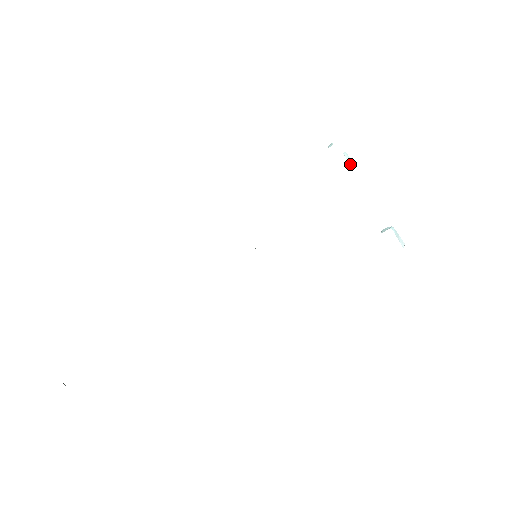
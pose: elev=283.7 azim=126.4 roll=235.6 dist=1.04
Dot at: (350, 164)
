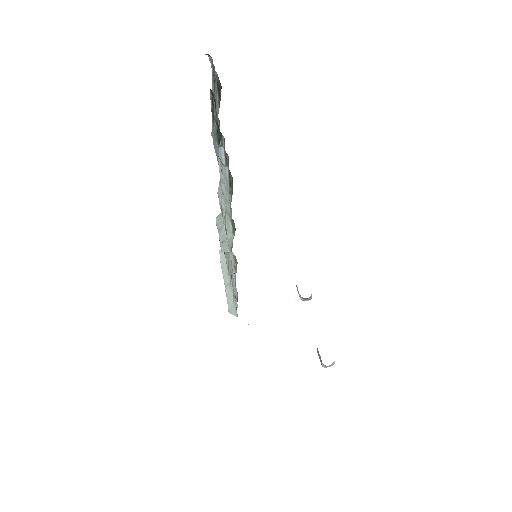
Dot at: (310, 298)
